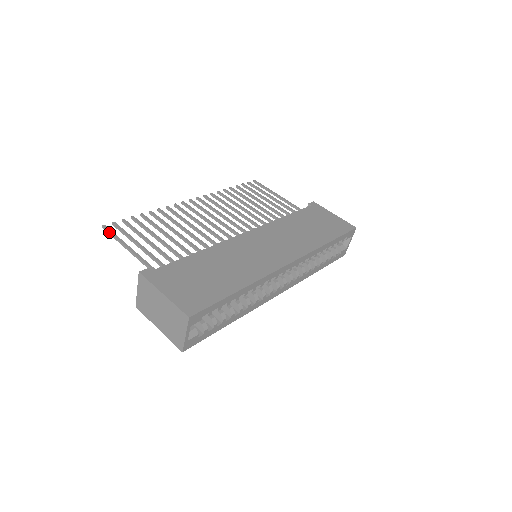
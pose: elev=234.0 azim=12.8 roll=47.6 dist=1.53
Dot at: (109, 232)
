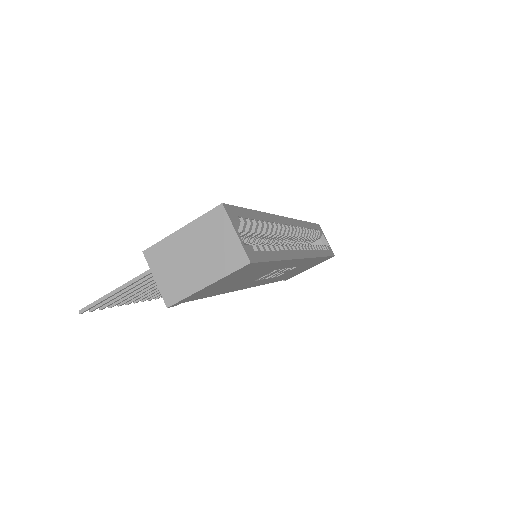
Dot at: (90, 304)
